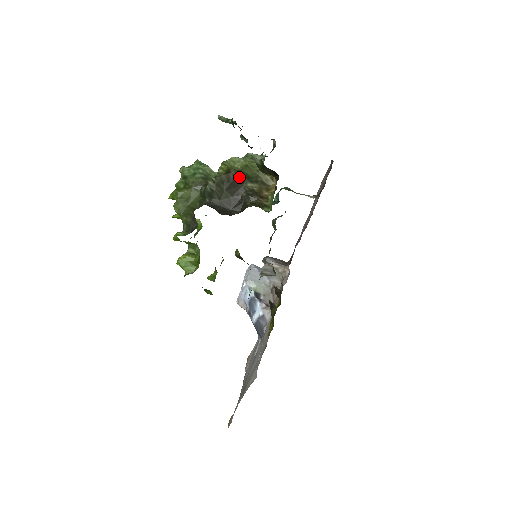
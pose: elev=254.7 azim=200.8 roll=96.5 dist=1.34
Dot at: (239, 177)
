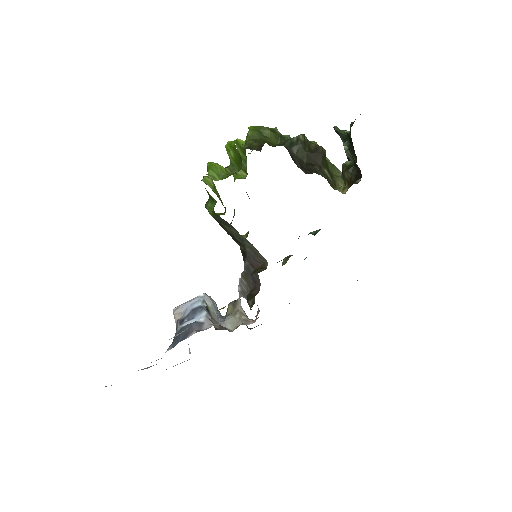
Dot at: (324, 157)
